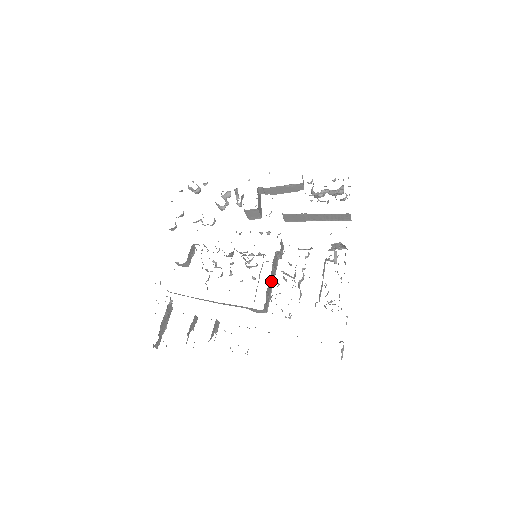
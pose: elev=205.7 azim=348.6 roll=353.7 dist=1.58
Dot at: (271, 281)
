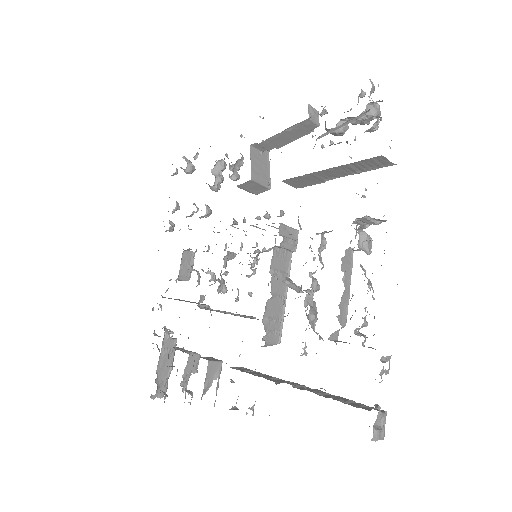
Dot at: (277, 294)
